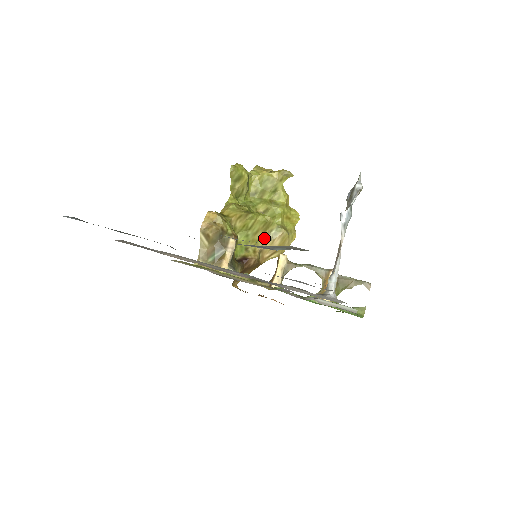
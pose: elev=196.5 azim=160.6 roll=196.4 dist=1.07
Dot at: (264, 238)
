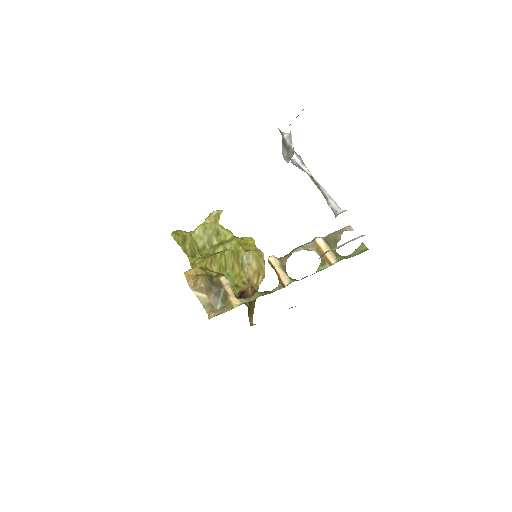
Dot at: (242, 268)
